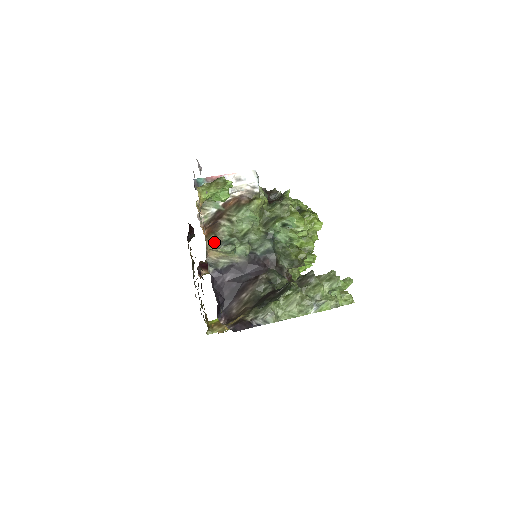
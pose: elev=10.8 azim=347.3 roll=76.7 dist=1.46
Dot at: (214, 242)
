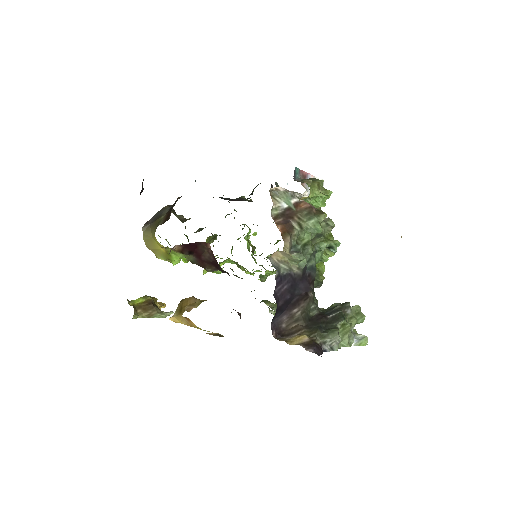
Dot at: (289, 245)
